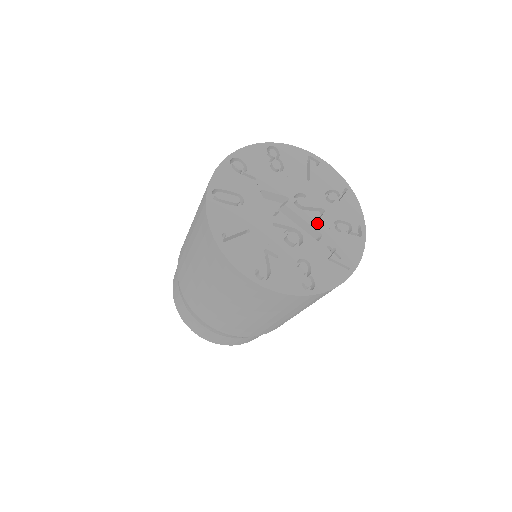
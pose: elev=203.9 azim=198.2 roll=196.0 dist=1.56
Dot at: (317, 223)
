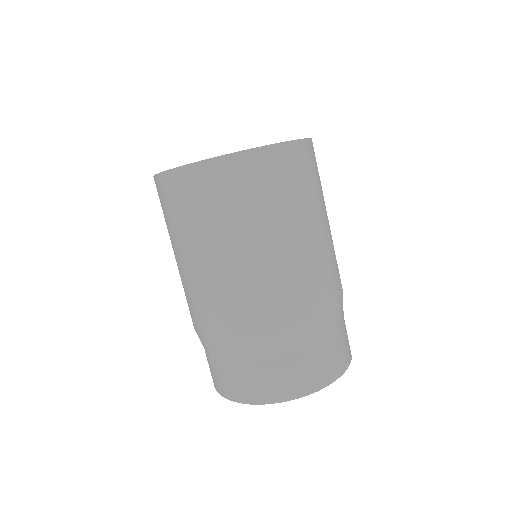
Dot at: occluded
